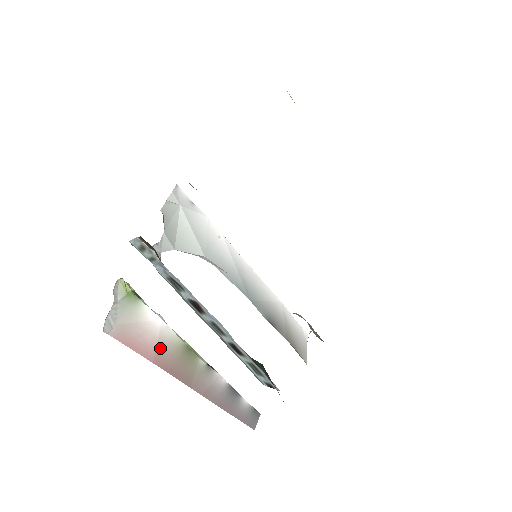
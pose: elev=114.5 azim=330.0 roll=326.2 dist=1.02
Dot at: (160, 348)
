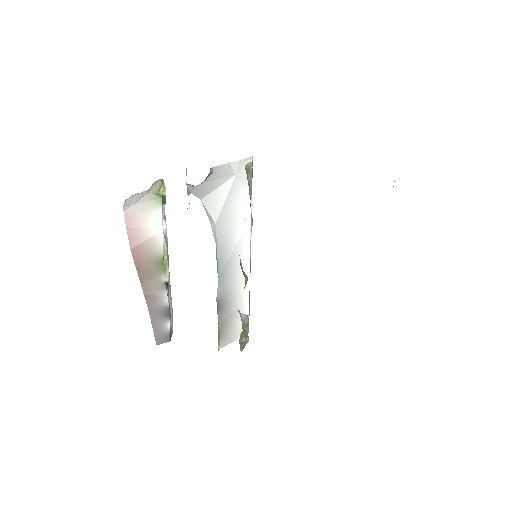
Dot at: (144, 245)
